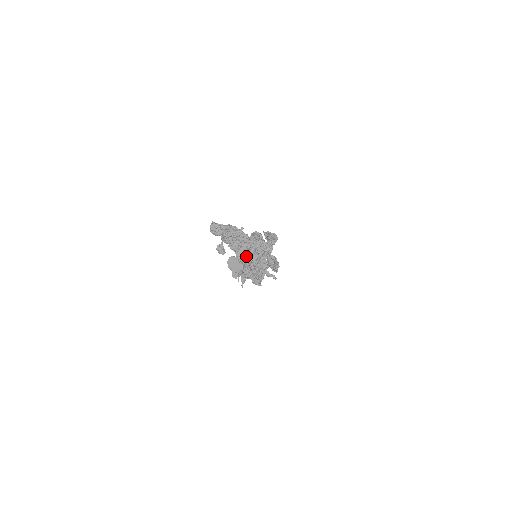
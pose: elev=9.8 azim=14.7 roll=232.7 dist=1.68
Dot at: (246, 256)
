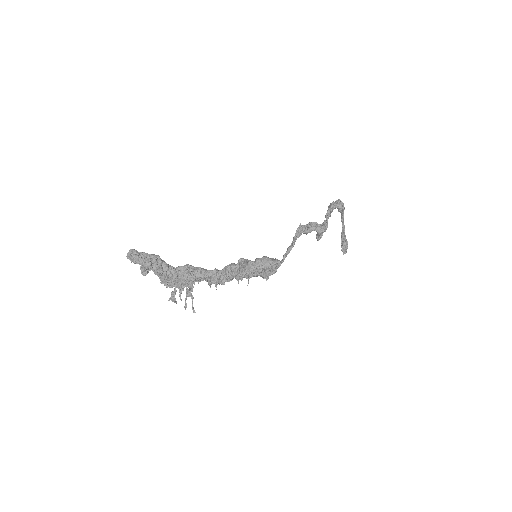
Dot at: (170, 283)
